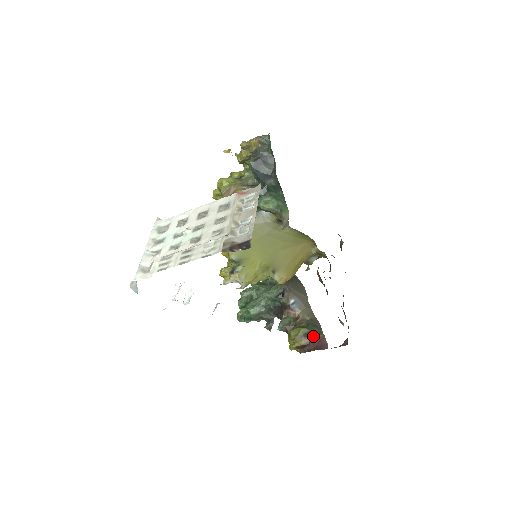
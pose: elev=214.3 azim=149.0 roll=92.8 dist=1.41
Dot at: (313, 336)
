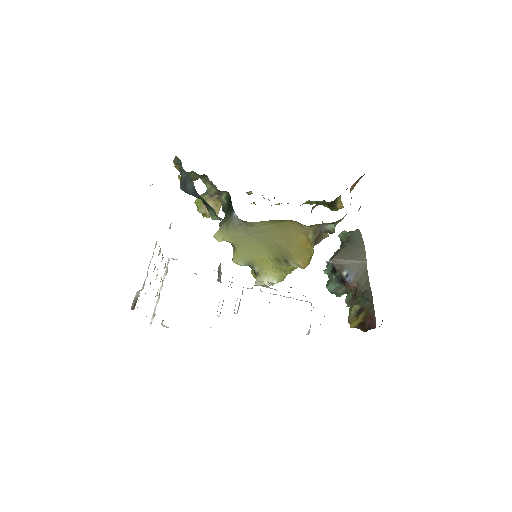
Dot at: (365, 313)
